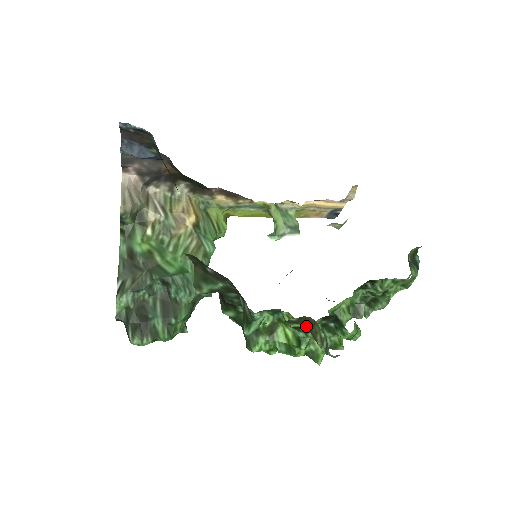
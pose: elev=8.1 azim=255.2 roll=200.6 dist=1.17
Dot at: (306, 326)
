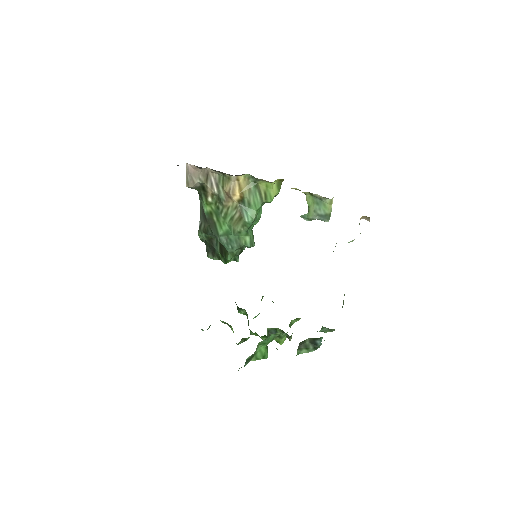
Dot at: occluded
